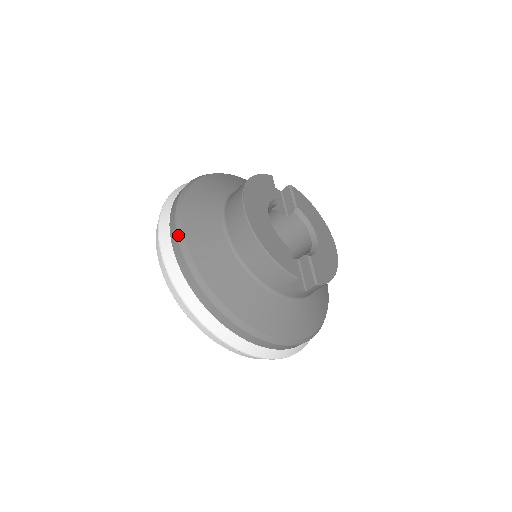
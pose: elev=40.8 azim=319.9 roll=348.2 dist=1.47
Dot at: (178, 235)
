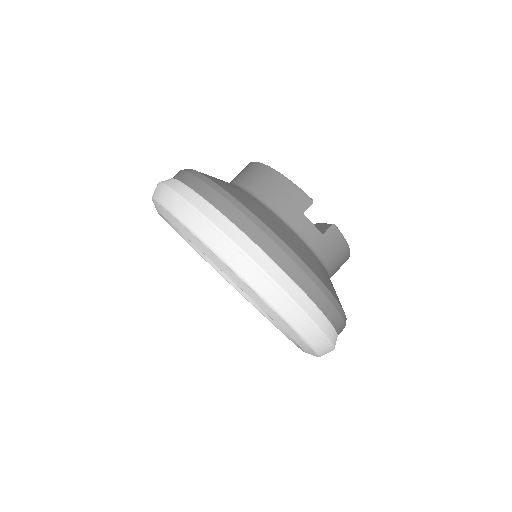
Dot at: occluded
